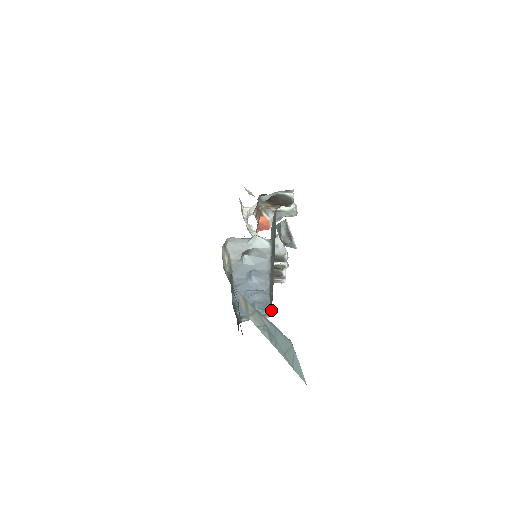
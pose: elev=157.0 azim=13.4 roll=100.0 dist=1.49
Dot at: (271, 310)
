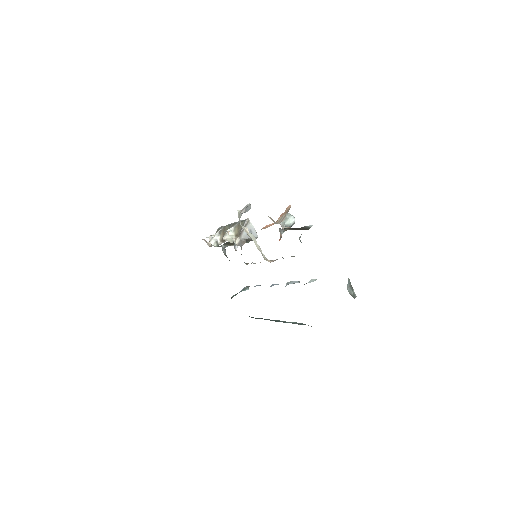
Dot at: occluded
